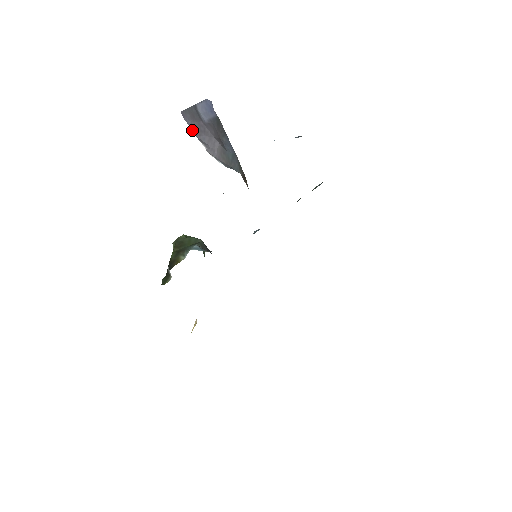
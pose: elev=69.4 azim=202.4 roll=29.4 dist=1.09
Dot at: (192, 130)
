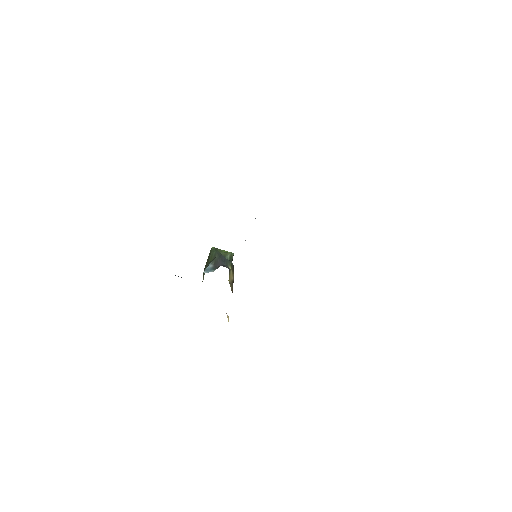
Dot at: occluded
